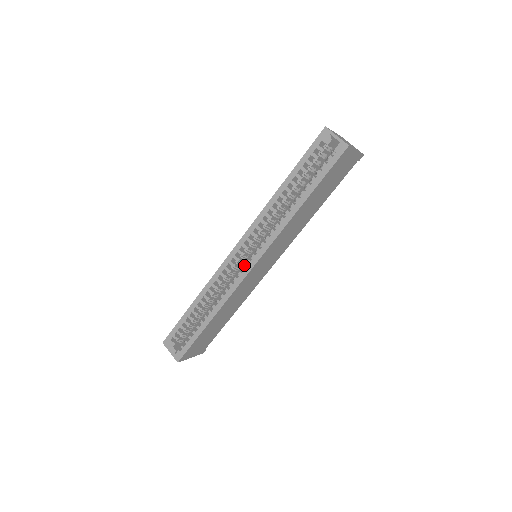
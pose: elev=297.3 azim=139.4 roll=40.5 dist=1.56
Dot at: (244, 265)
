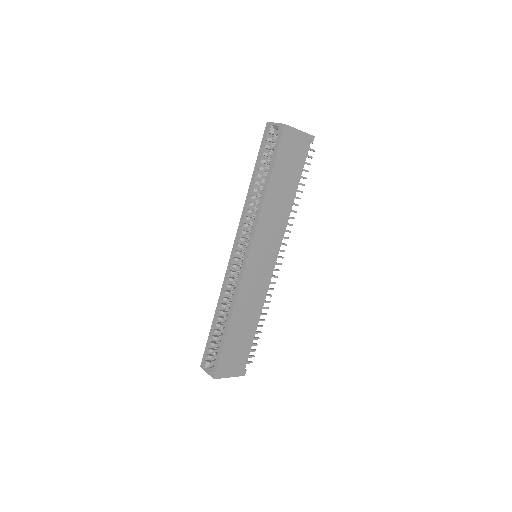
Dot at: (241, 261)
